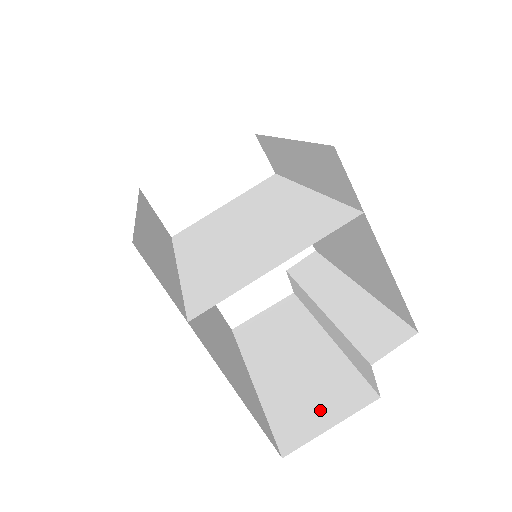
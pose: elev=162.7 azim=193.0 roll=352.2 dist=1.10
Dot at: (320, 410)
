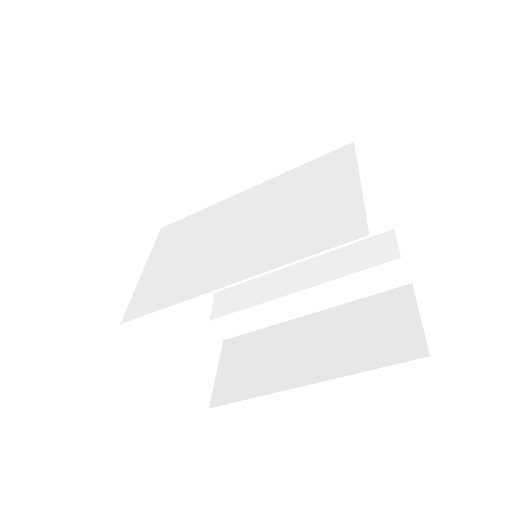
Dot at: (396, 324)
